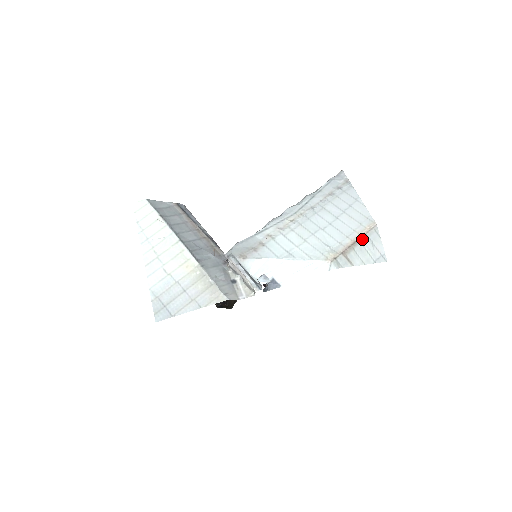
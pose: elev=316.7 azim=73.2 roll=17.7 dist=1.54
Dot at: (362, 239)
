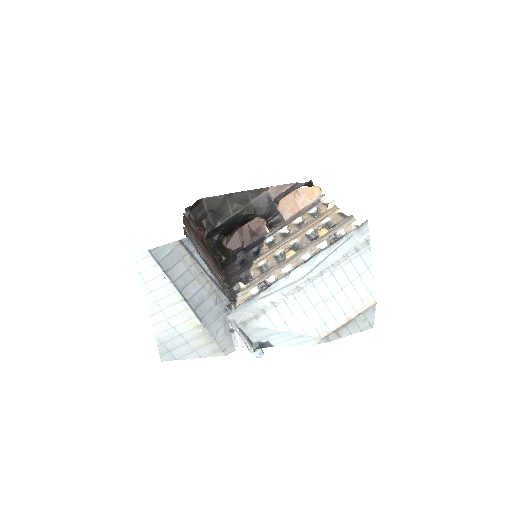
Dot at: (357, 317)
